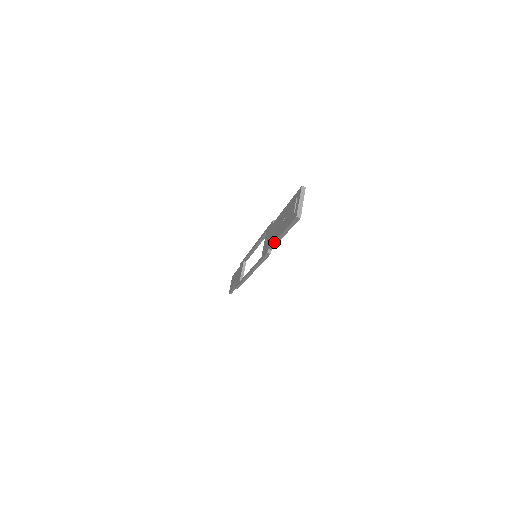
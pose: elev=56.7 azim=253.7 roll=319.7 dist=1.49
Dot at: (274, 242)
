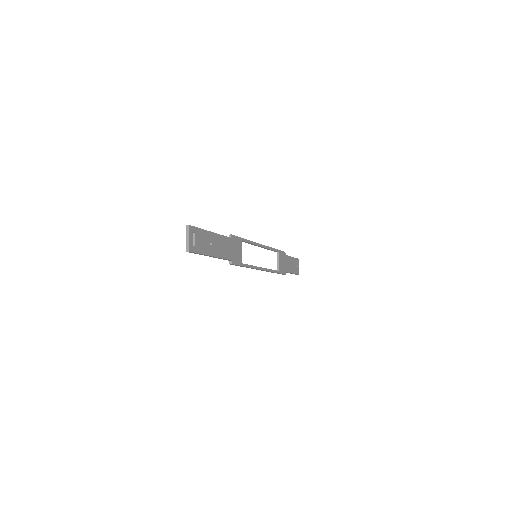
Dot at: (220, 258)
